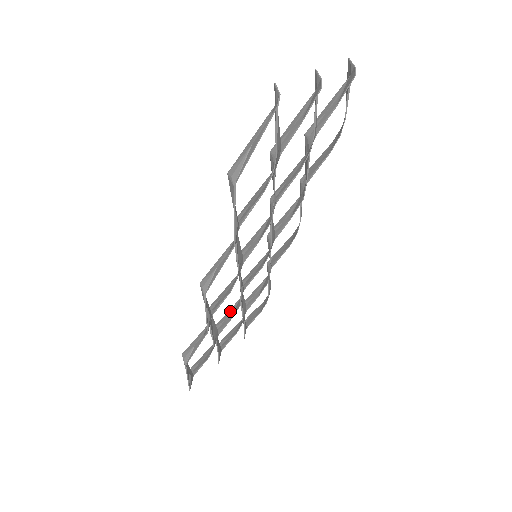
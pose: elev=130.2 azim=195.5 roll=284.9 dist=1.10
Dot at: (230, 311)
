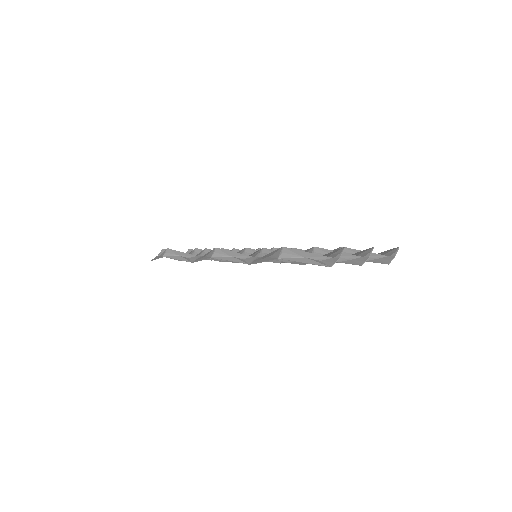
Dot at: occluded
